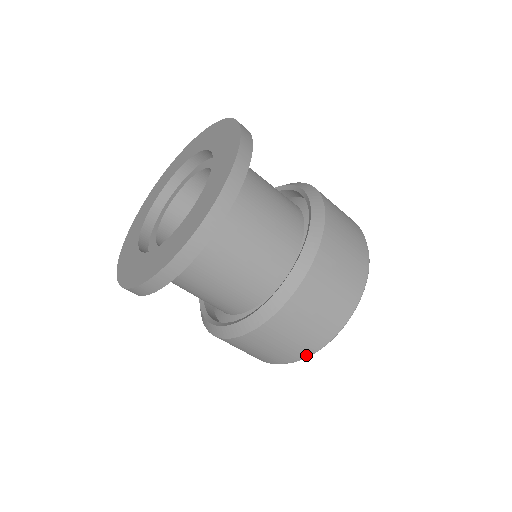
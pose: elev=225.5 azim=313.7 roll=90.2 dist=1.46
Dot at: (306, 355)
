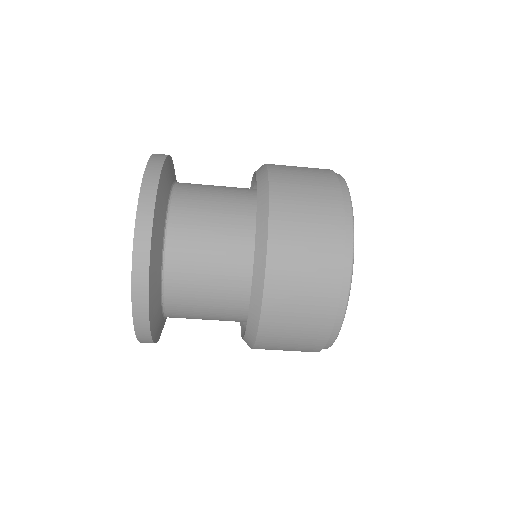
Dot at: occluded
